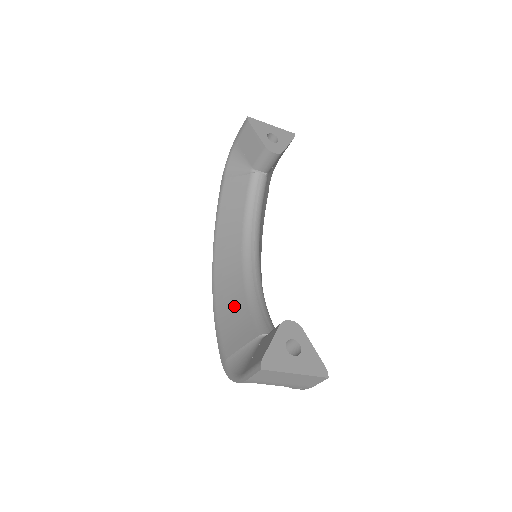
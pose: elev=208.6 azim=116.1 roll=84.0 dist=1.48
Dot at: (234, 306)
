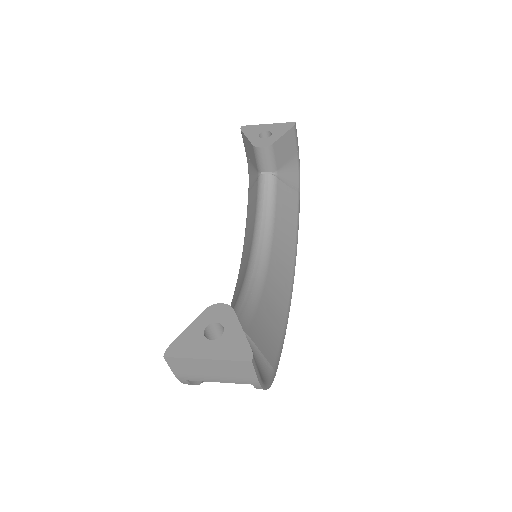
Dot at: occluded
